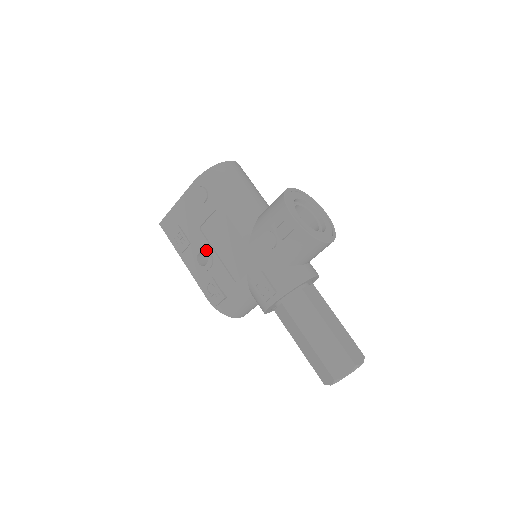
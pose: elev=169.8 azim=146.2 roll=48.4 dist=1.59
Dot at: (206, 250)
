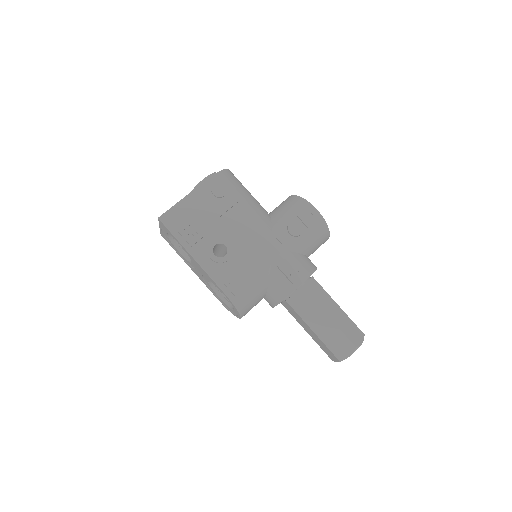
Dot at: (225, 241)
